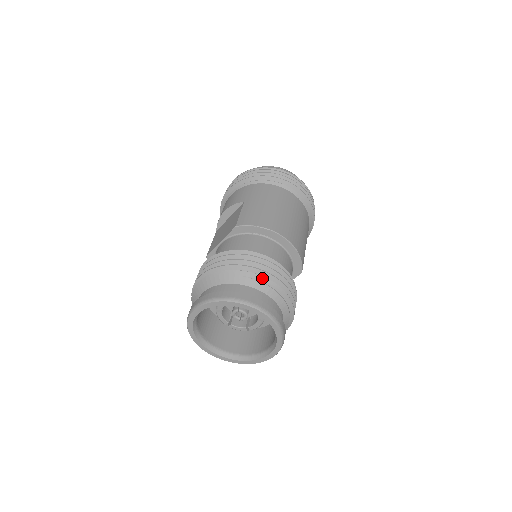
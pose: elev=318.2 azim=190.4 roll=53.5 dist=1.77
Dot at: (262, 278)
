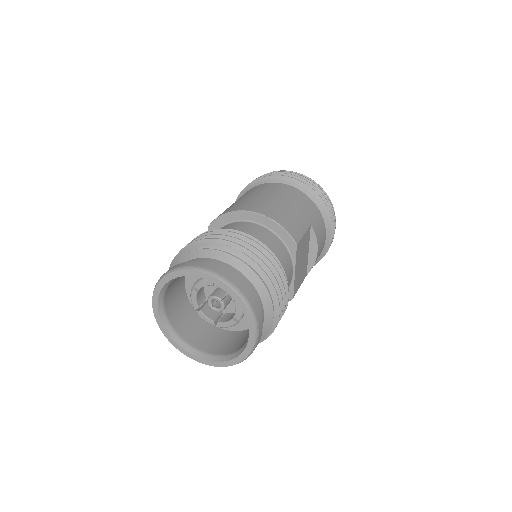
Dot at: (205, 244)
